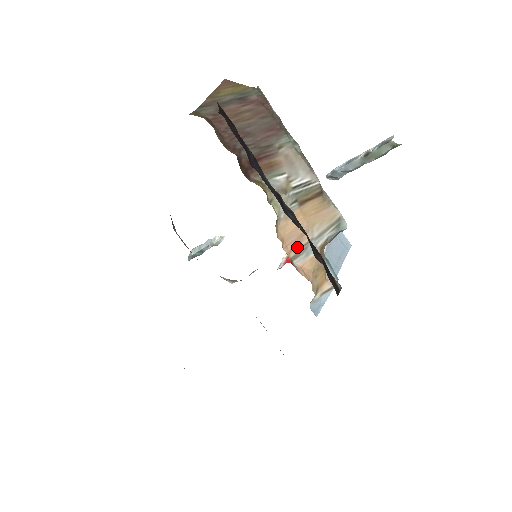
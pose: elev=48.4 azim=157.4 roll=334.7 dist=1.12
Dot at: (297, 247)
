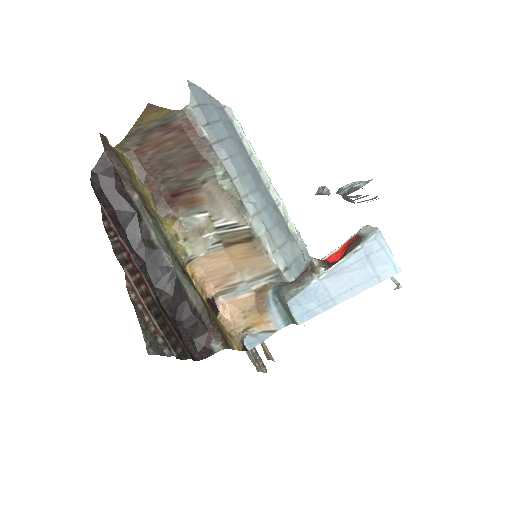
Dot at: (224, 285)
